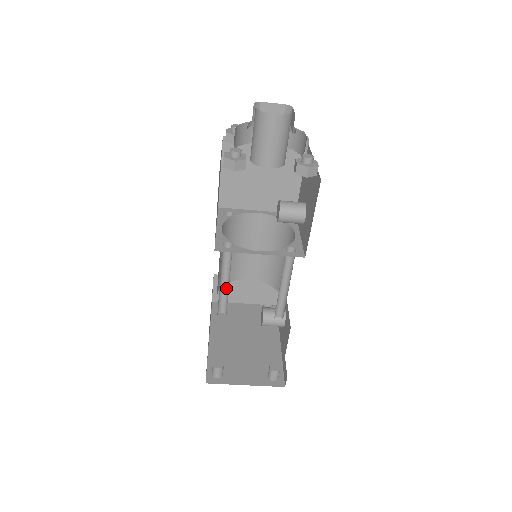
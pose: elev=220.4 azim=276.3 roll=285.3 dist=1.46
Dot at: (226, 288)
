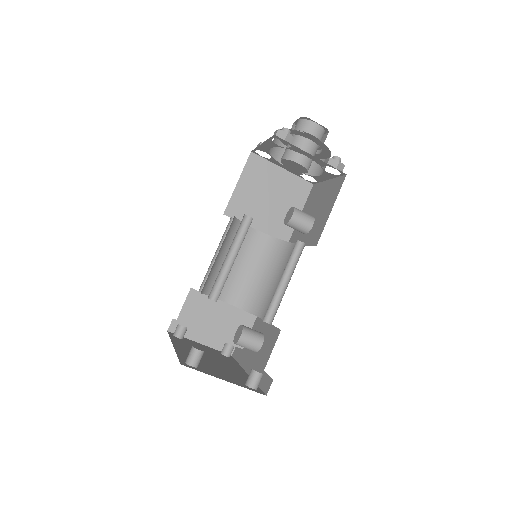
Dot at: (227, 268)
